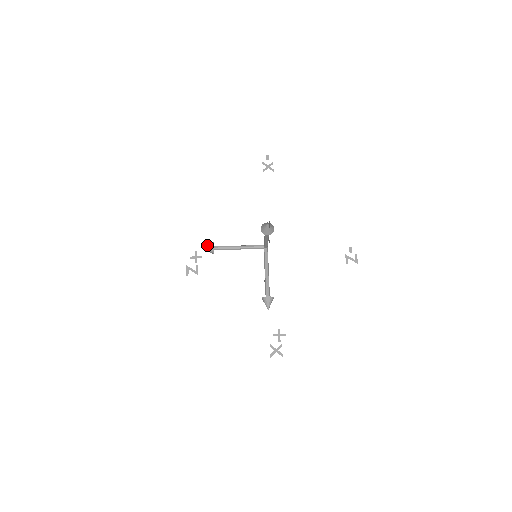
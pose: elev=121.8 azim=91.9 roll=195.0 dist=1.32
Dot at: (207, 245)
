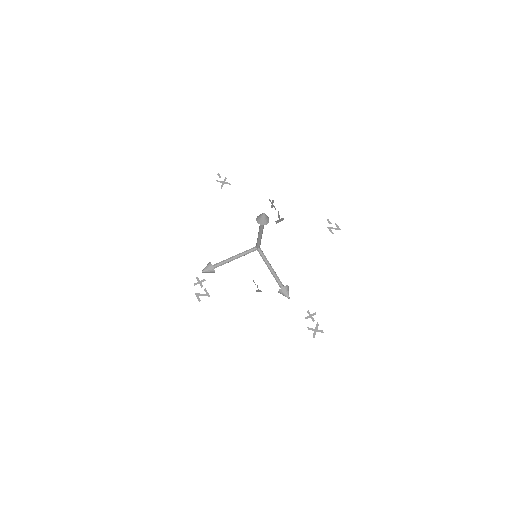
Dot at: occluded
